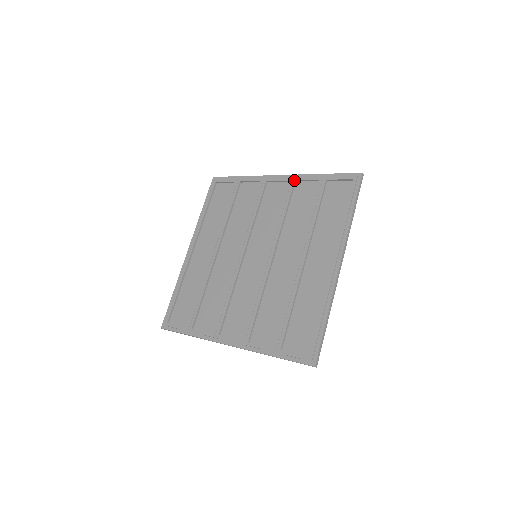
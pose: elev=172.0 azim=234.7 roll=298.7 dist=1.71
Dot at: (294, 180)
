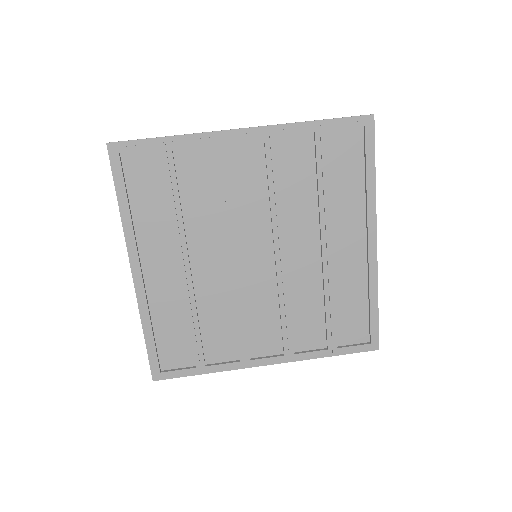
Dot at: (274, 136)
